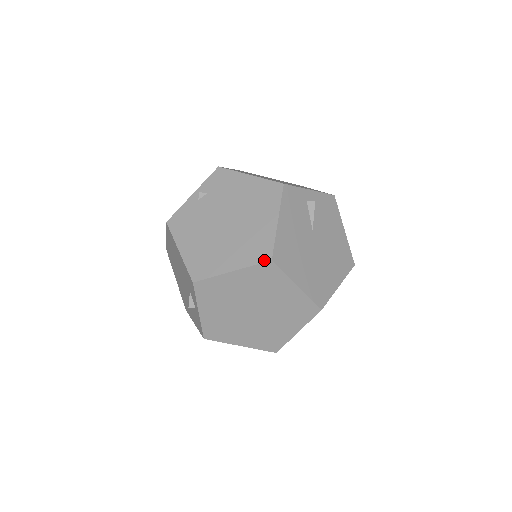
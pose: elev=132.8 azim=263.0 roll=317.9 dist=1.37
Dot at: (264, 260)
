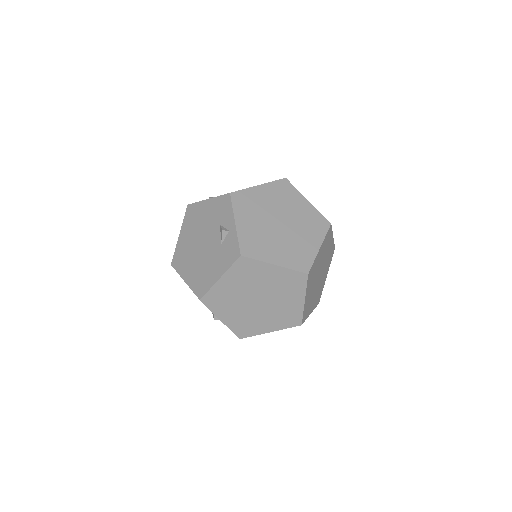
Dot at: (280, 179)
